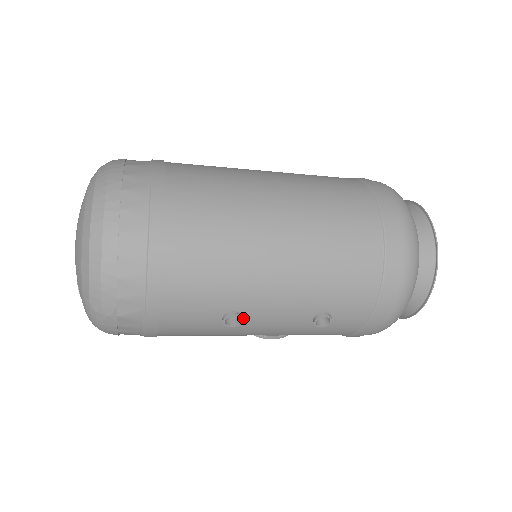
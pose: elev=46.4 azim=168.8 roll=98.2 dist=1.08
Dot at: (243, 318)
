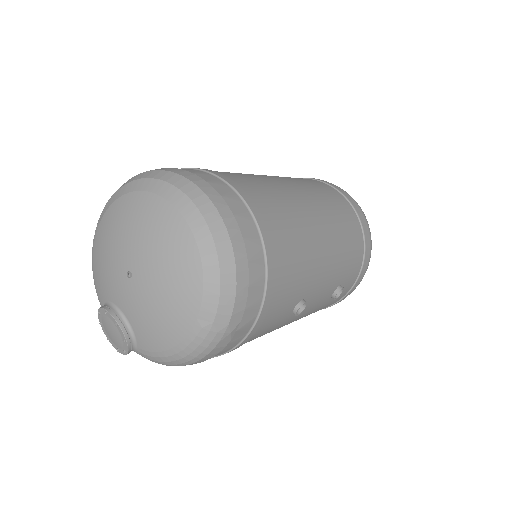
Dot at: (303, 305)
